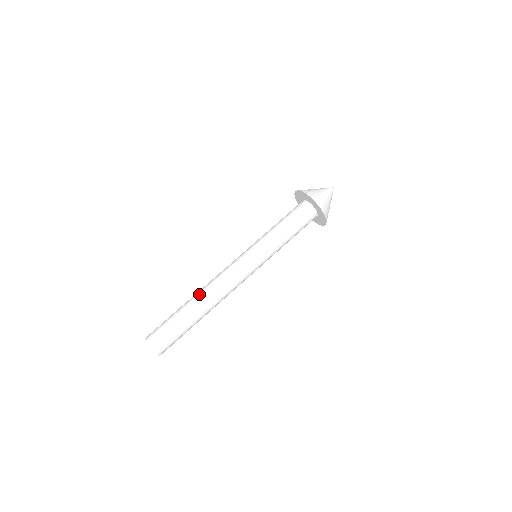
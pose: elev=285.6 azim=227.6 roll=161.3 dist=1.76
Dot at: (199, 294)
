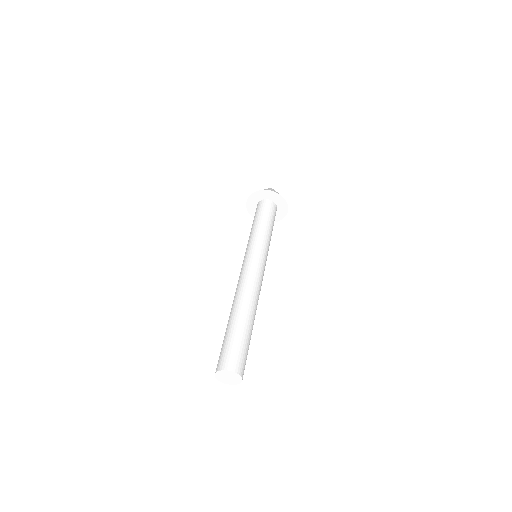
Dot at: (235, 303)
